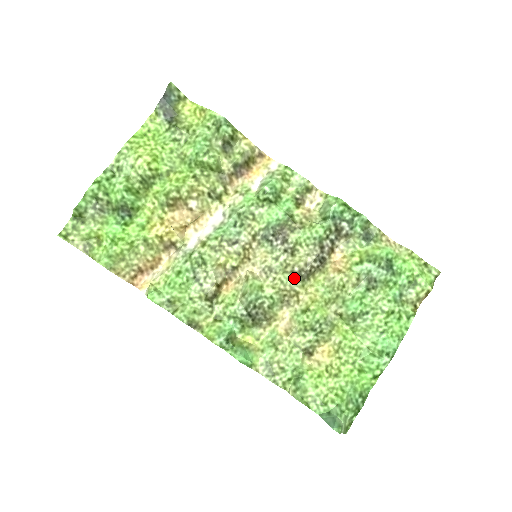
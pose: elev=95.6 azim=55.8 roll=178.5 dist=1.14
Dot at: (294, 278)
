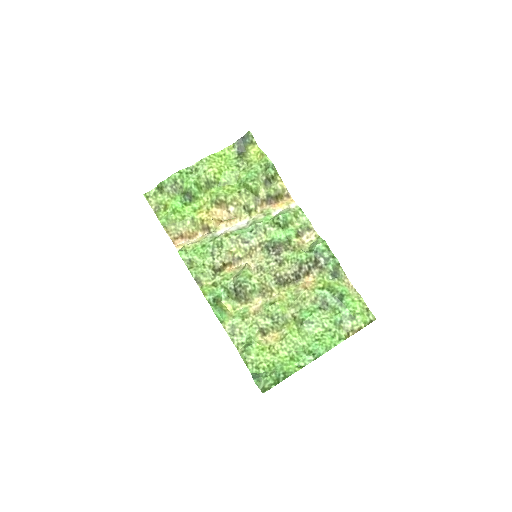
Dot at: (274, 280)
